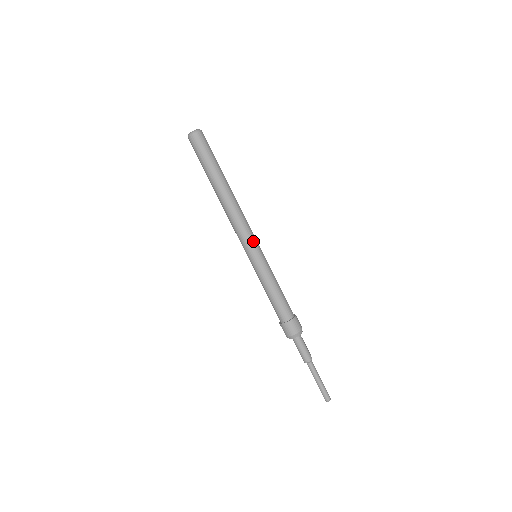
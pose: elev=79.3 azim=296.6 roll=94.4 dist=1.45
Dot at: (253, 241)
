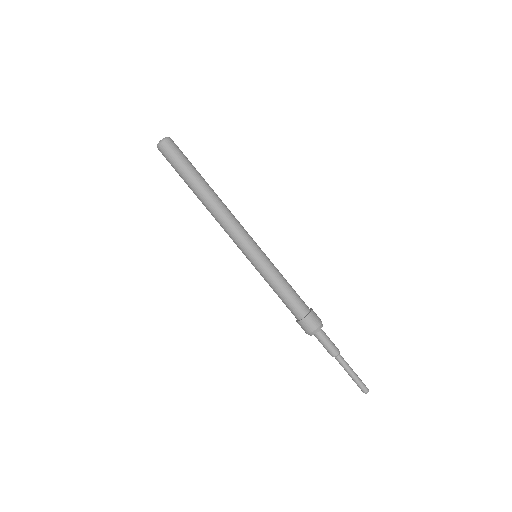
Dot at: (252, 239)
